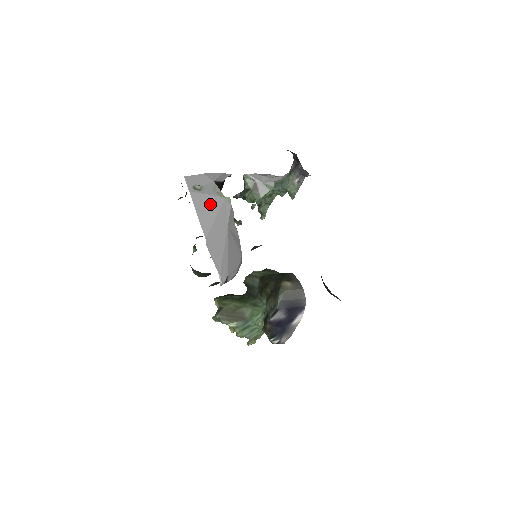
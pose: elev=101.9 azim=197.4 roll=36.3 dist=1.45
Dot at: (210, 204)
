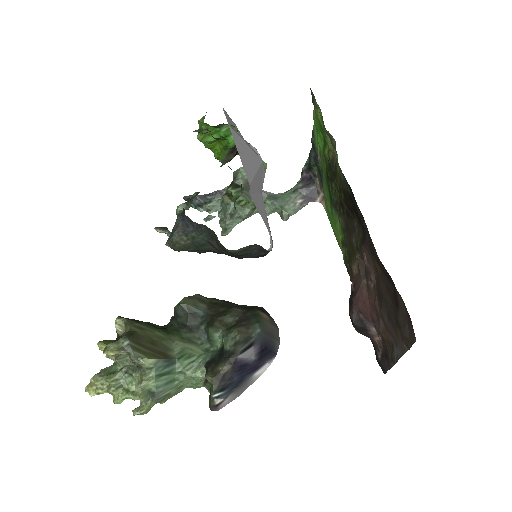
Dot at: (250, 154)
